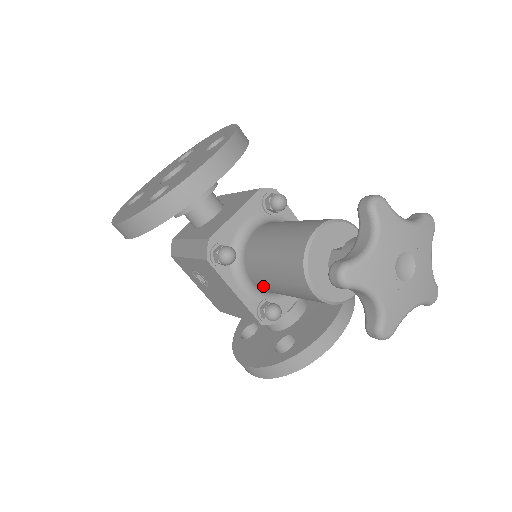
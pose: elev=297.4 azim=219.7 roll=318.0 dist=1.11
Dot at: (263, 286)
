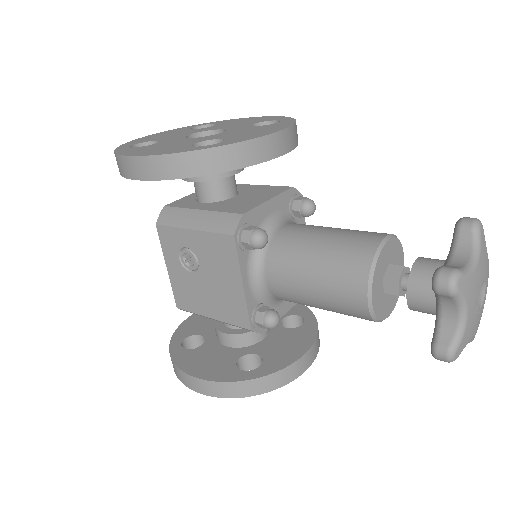
Dot at: (281, 285)
